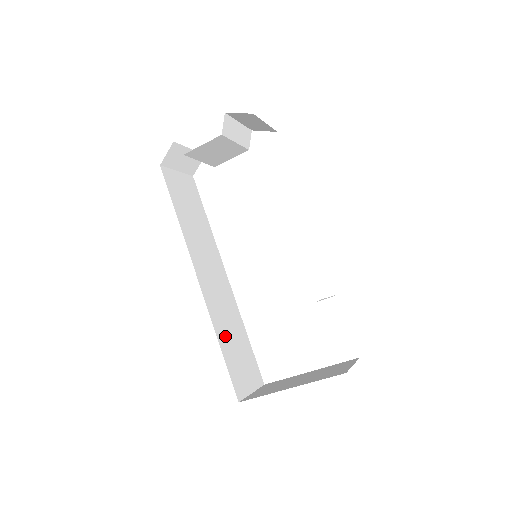
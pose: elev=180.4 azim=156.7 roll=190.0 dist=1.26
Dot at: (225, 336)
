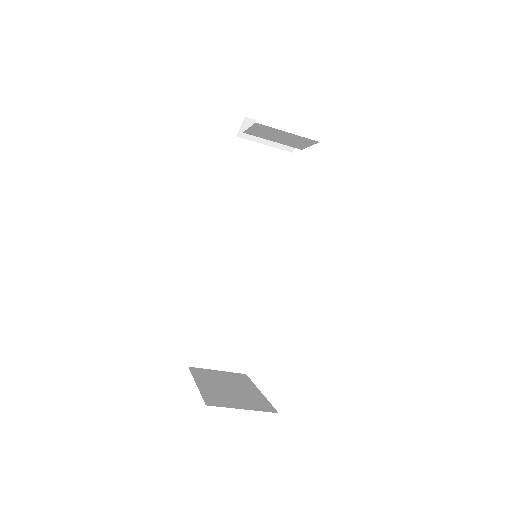
Dot at: (215, 310)
